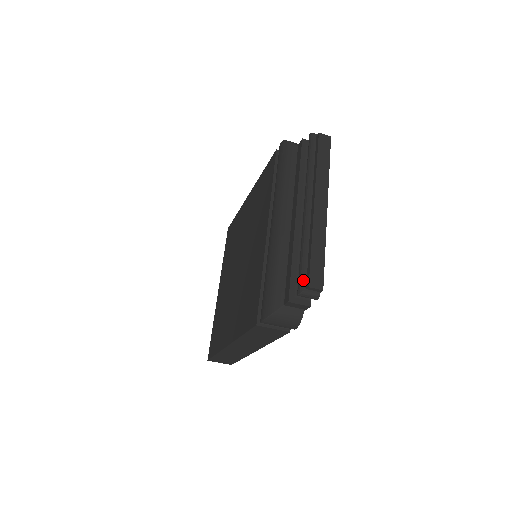
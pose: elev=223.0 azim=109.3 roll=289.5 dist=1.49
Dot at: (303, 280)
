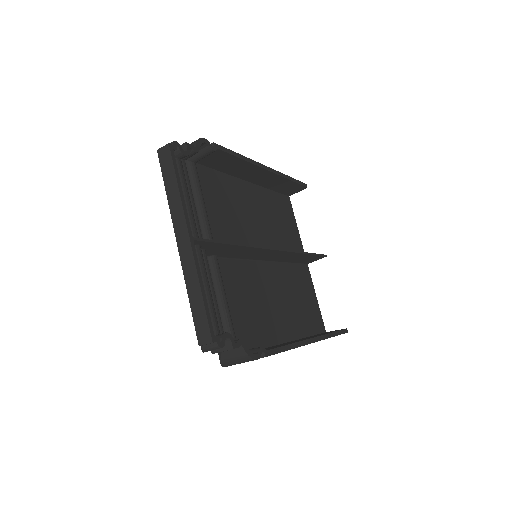
Dot at: occluded
